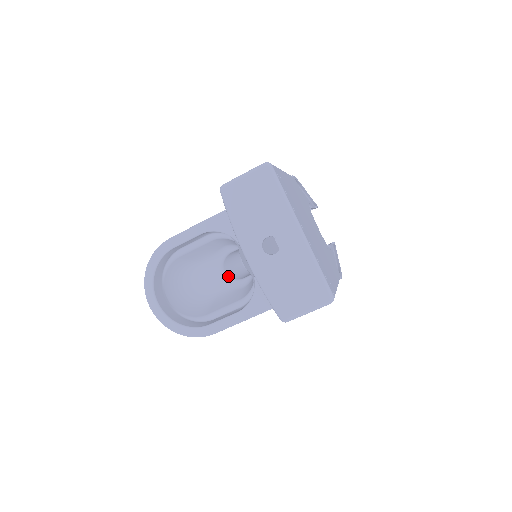
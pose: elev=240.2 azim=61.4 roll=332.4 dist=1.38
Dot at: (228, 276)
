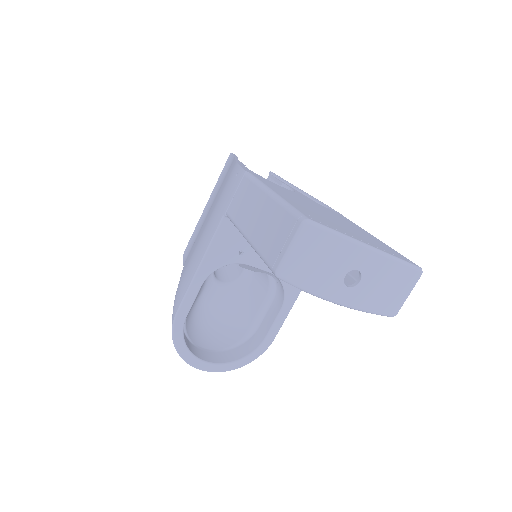
Dot at: (228, 283)
